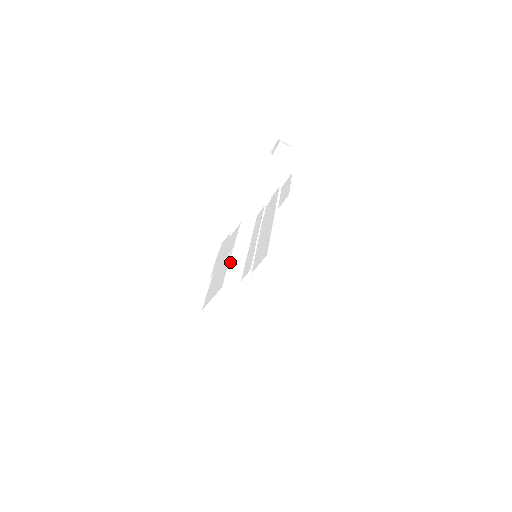
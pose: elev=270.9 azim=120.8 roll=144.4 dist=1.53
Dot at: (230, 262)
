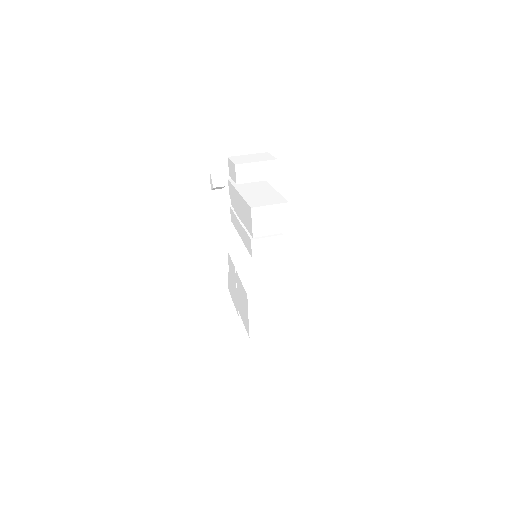
Dot at: (240, 277)
